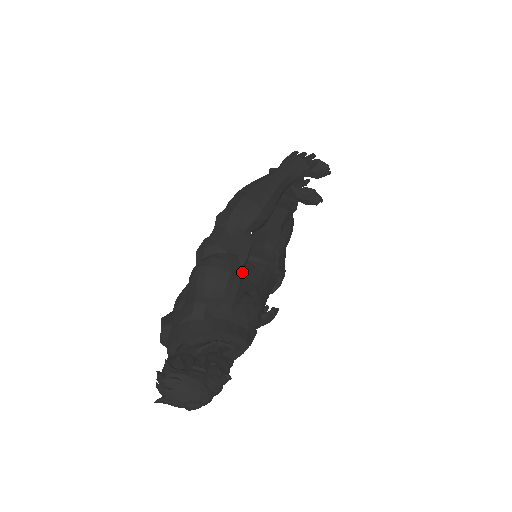
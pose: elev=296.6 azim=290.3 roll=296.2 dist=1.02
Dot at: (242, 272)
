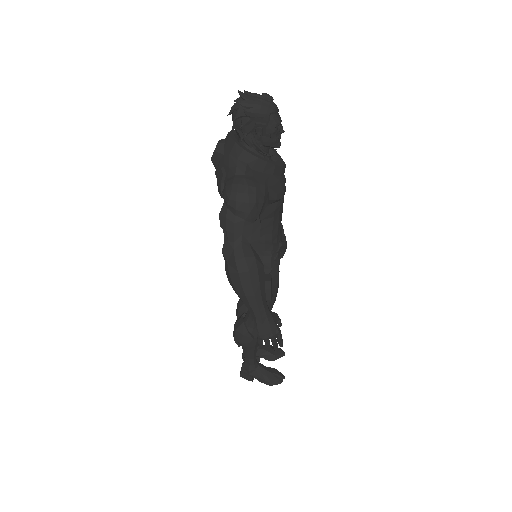
Dot at: occluded
